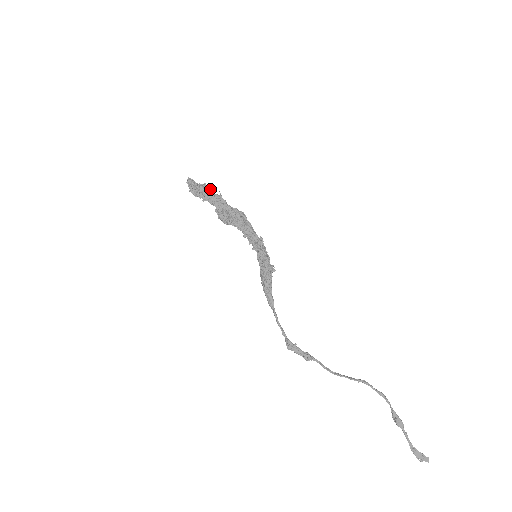
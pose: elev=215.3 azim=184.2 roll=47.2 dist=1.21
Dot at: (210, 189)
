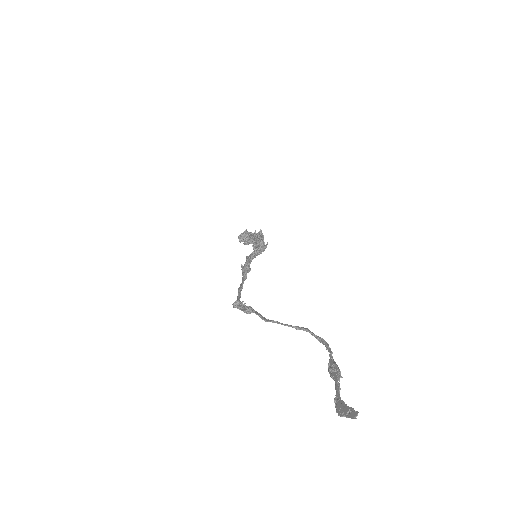
Dot at: (251, 233)
